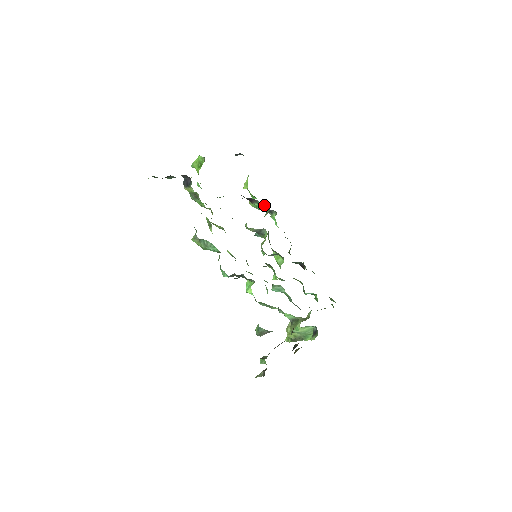
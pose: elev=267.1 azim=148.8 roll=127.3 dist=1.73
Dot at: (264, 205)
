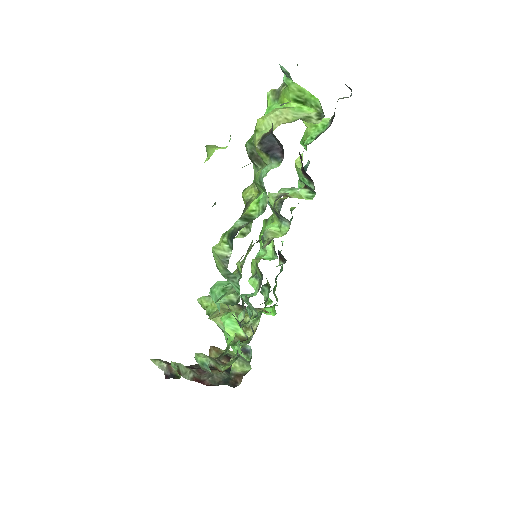
Dot at: occluded
